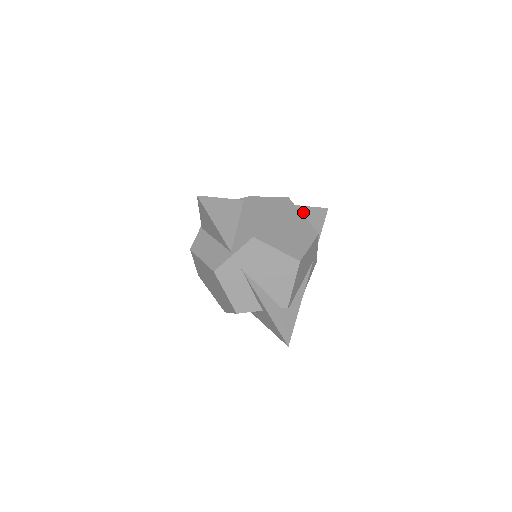
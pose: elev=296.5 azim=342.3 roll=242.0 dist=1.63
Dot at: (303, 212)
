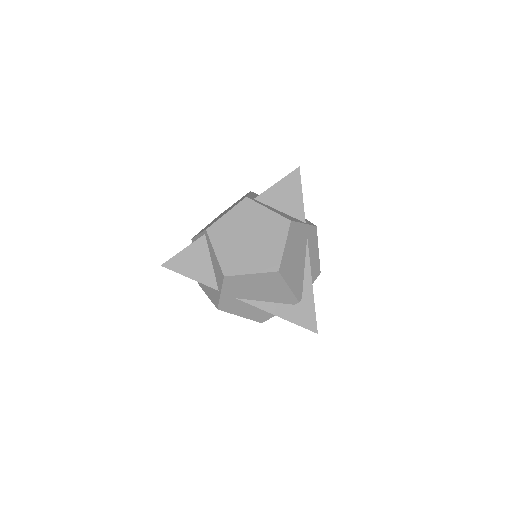
Dot at: (272, 195)
